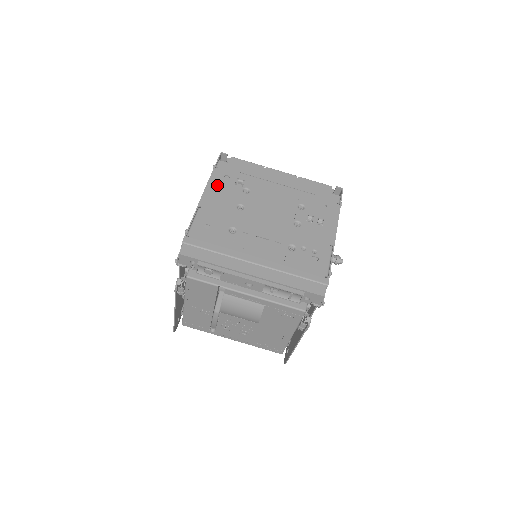
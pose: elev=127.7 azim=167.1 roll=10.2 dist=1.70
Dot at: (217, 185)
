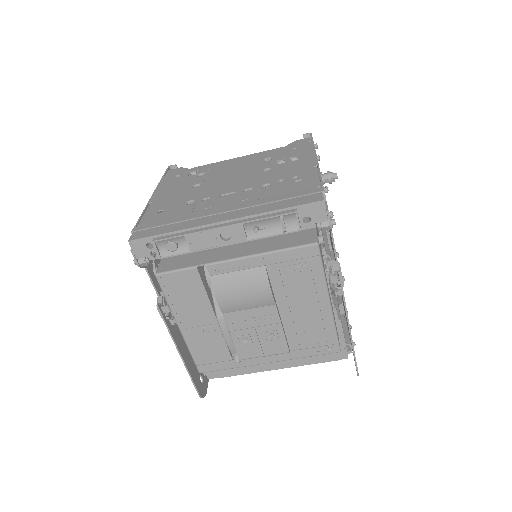
Dot at: (167, 184)
